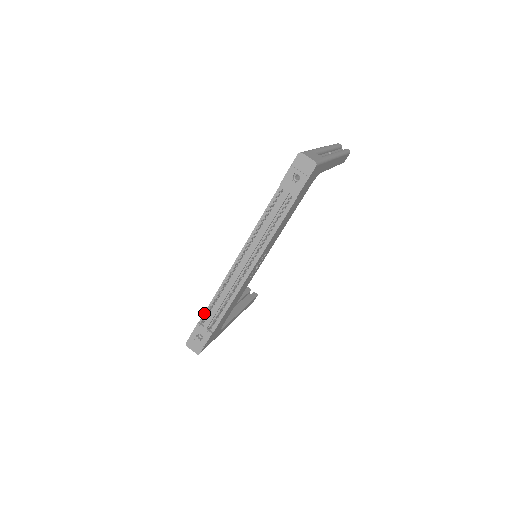
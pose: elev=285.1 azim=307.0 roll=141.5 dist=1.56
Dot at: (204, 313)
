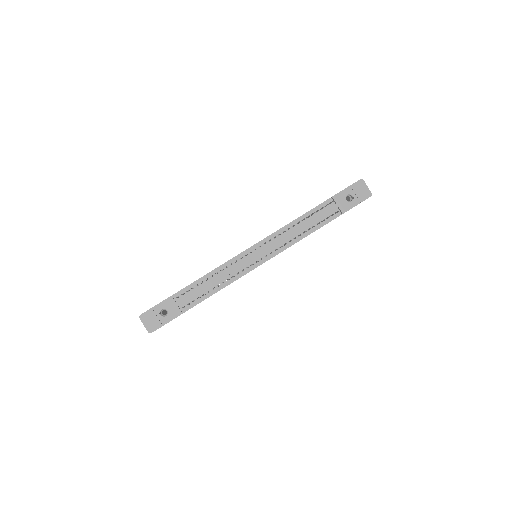
Dot at: (184, 288)
